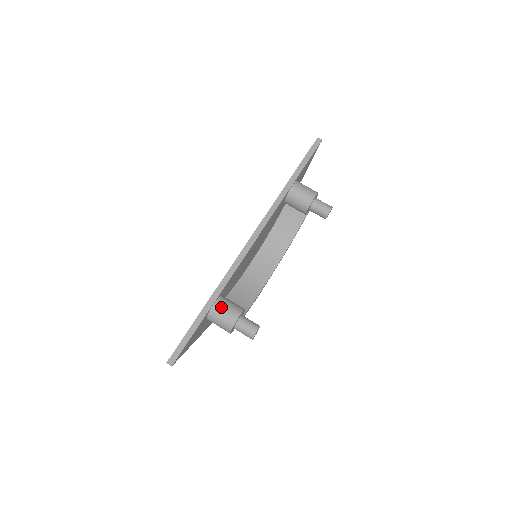
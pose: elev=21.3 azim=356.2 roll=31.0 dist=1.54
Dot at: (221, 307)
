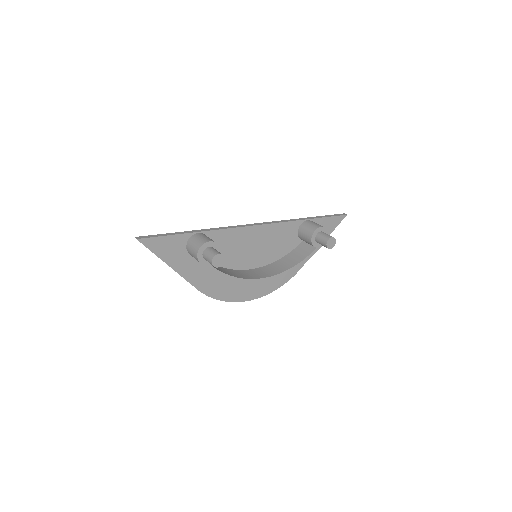
Dot at: (202, 235)
